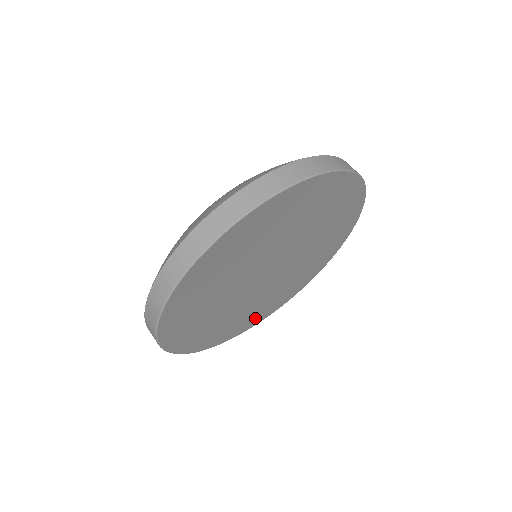
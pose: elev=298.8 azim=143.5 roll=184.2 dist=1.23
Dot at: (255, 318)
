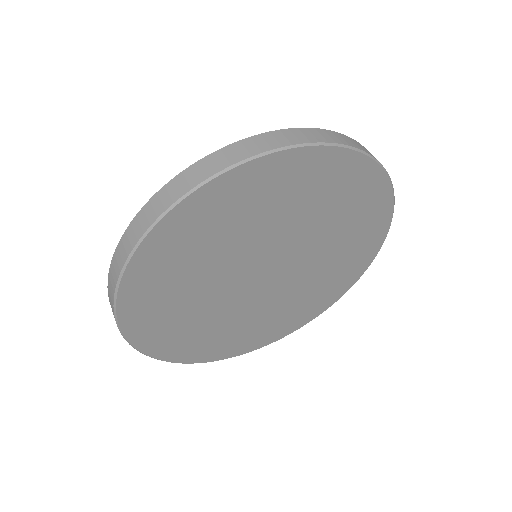
Dot at: (175, 344)
